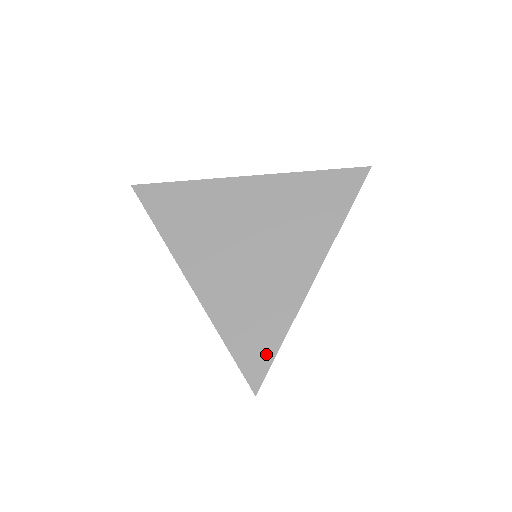
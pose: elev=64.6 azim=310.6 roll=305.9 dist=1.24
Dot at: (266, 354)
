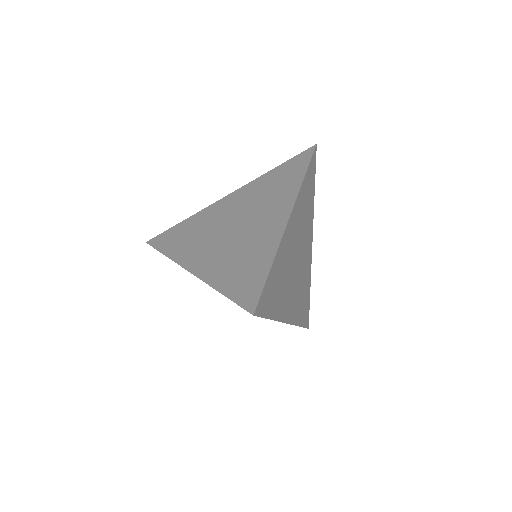
Dot at: (258, 282)
